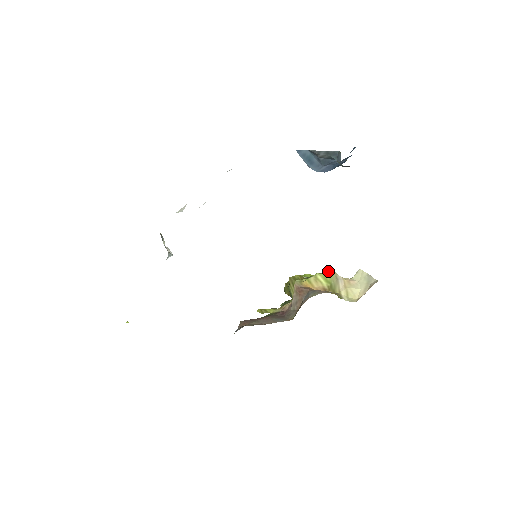
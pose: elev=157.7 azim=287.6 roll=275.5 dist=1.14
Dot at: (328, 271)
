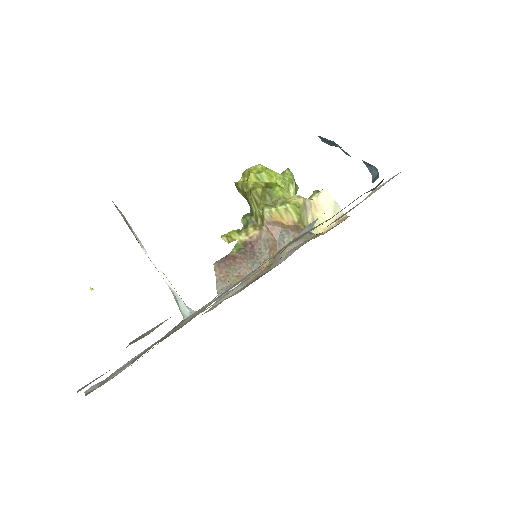
Dot at: (299, 202)
